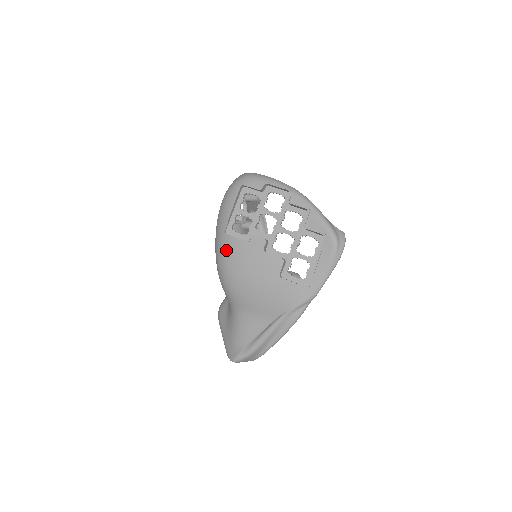
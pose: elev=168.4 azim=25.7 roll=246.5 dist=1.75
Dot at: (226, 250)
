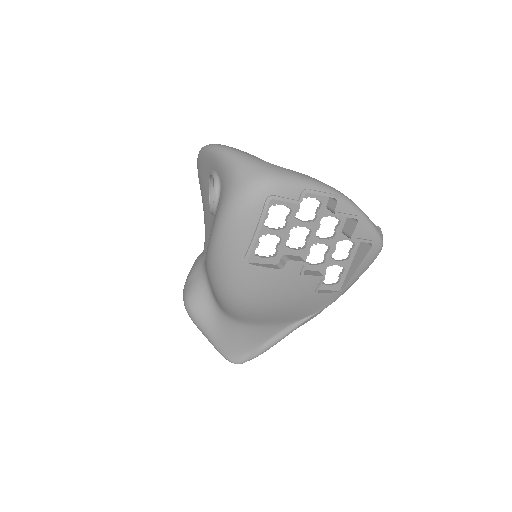
Dot at: (249, 281)
